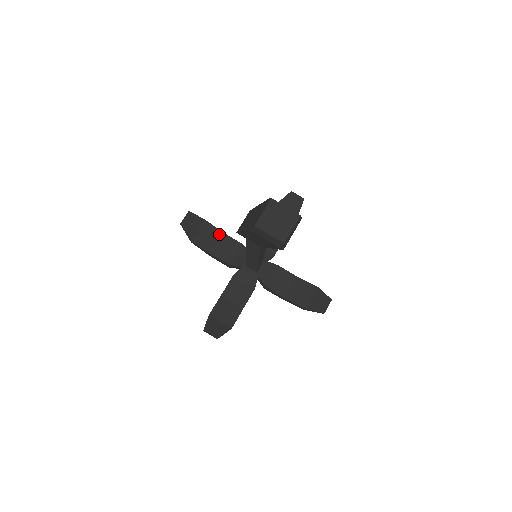
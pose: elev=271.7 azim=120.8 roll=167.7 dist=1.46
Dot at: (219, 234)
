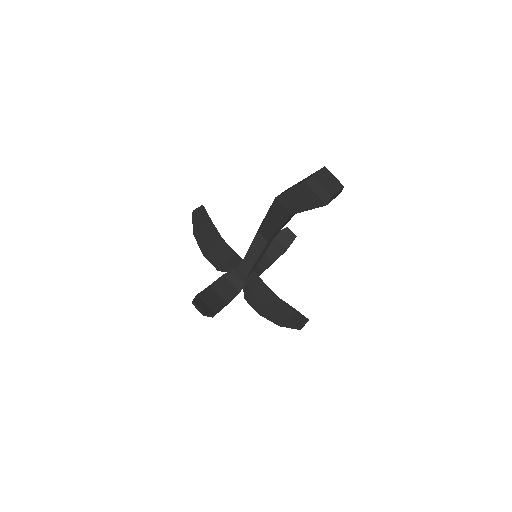
Dot at: (219, 237)
